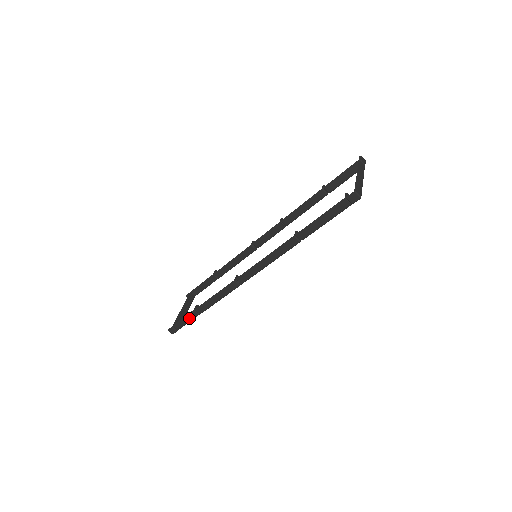
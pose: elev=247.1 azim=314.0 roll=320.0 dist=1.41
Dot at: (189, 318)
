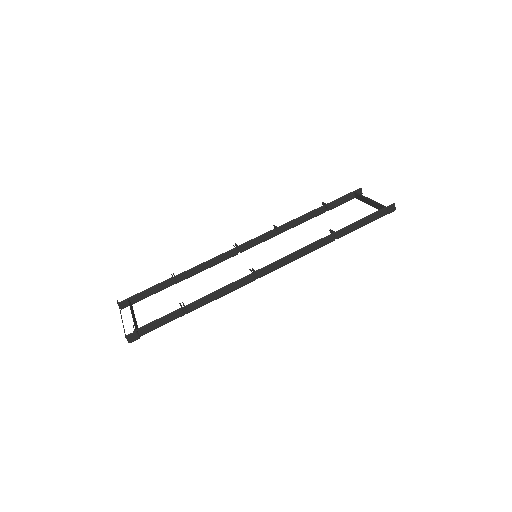
Dot at: (168, 319)
